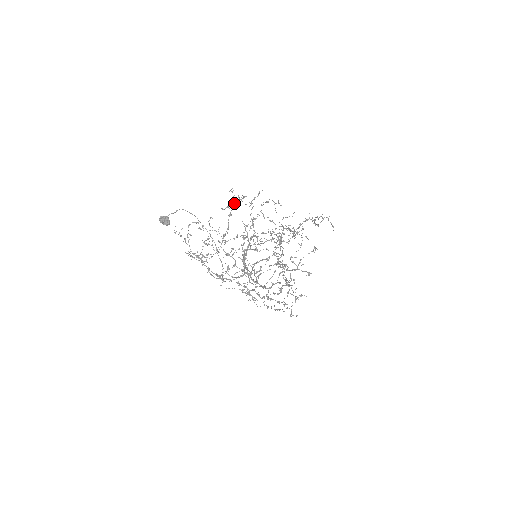
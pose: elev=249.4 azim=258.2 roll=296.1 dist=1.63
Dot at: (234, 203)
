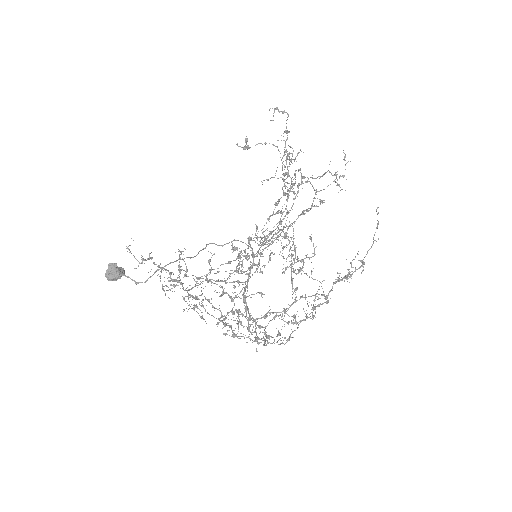
Dot at: occluded
